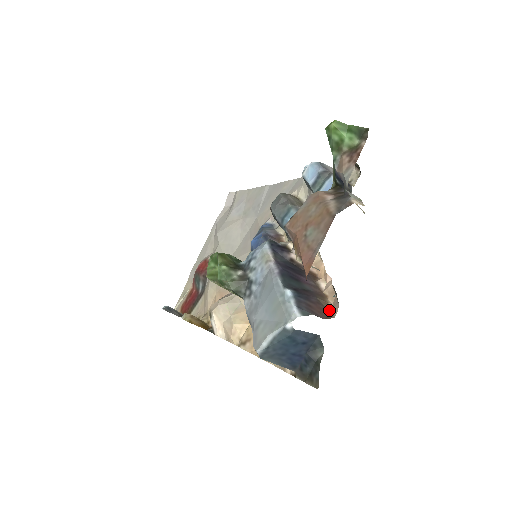
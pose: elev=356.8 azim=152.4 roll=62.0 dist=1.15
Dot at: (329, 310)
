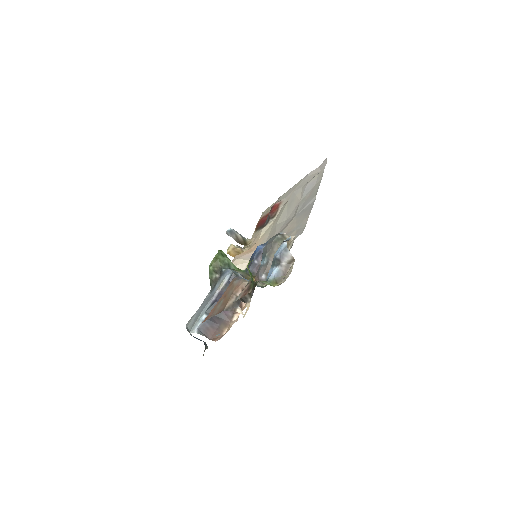
Dot at: (221, 335)
